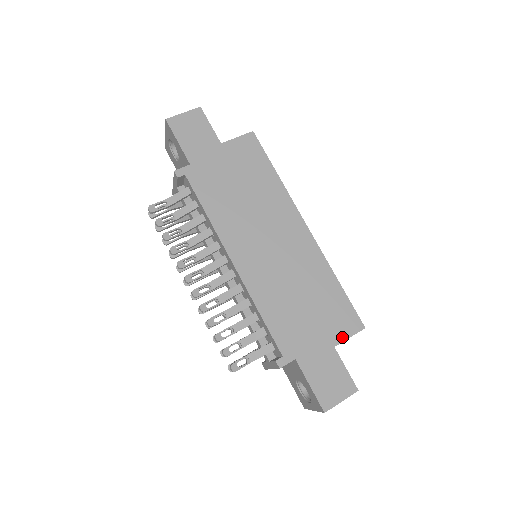
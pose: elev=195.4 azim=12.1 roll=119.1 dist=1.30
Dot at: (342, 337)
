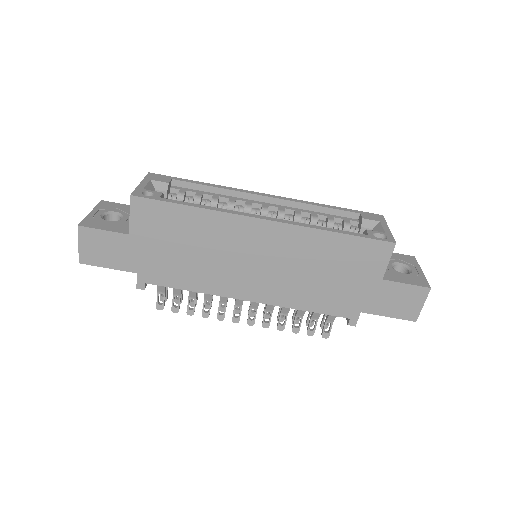
Dot at: (382, 268)
